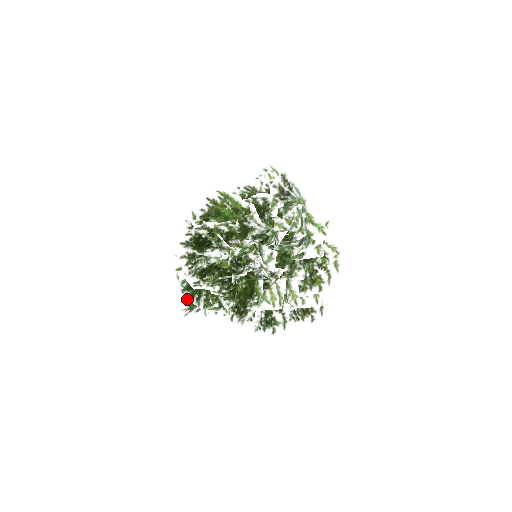
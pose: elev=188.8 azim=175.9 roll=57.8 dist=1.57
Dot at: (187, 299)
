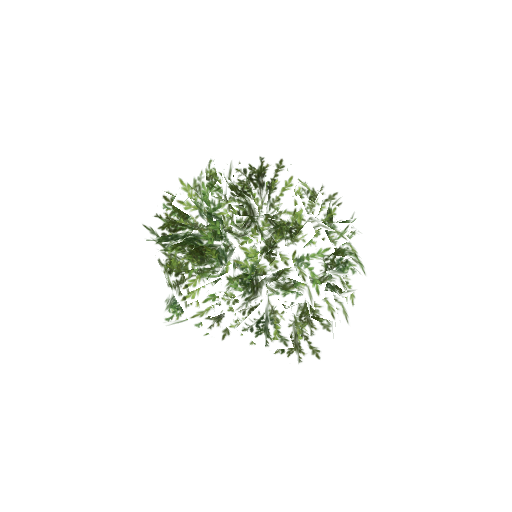
Dot at: (220, 220)
